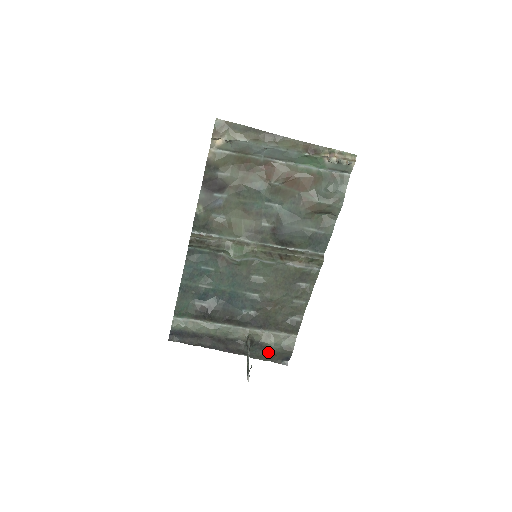
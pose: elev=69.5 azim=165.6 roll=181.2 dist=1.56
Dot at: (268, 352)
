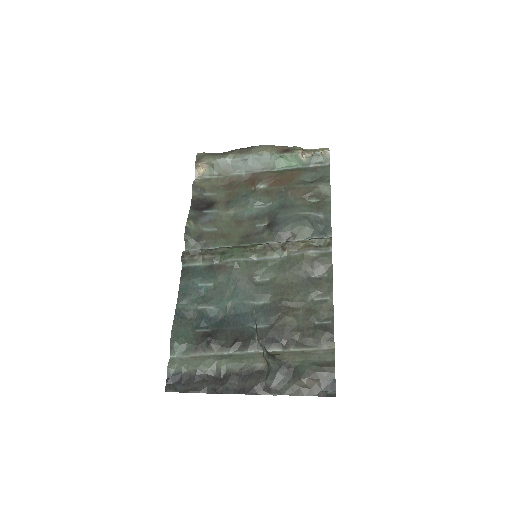
Dot at: (300, 375)
